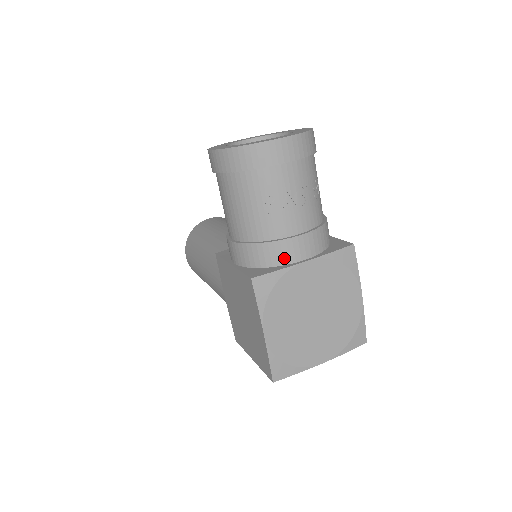
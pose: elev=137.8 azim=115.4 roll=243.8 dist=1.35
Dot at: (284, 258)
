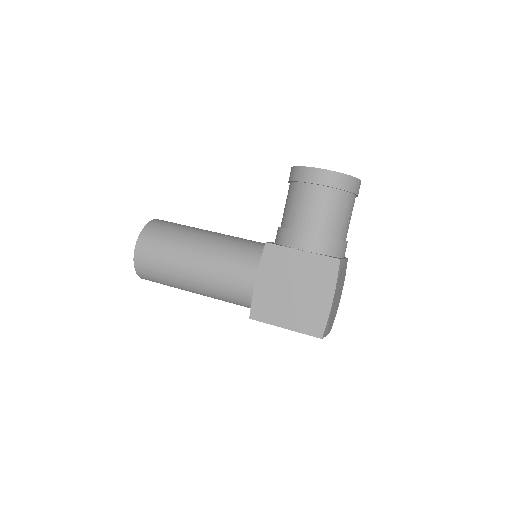
Dot at: (341, 253)
